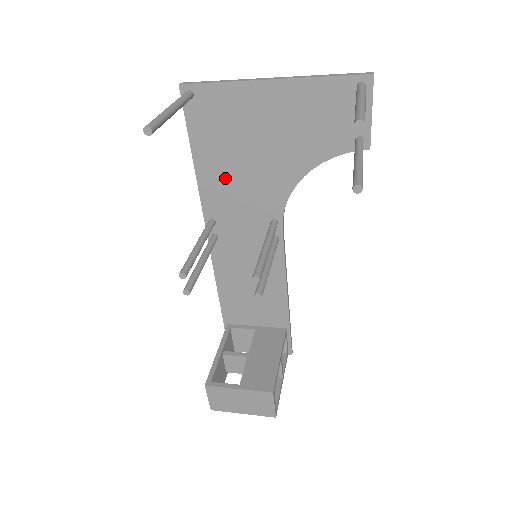
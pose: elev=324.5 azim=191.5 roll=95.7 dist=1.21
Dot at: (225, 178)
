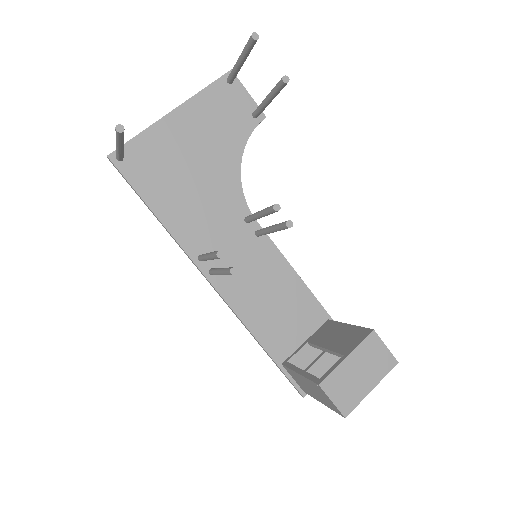
Dot at: (187, 209)
